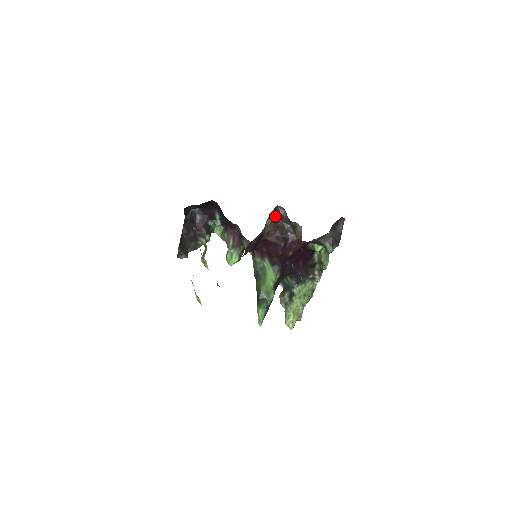
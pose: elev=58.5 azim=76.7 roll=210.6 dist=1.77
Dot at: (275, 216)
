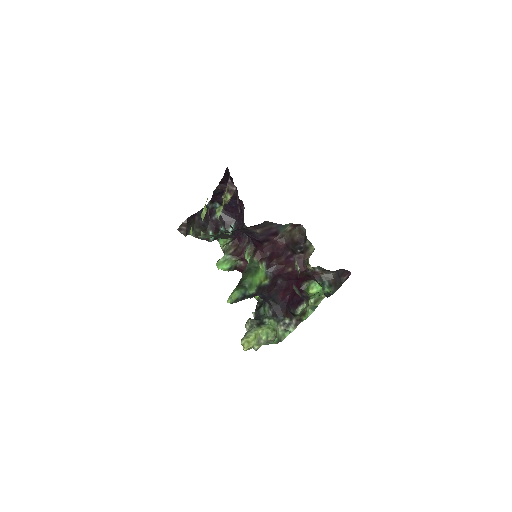
Dot at: (295, 230)
